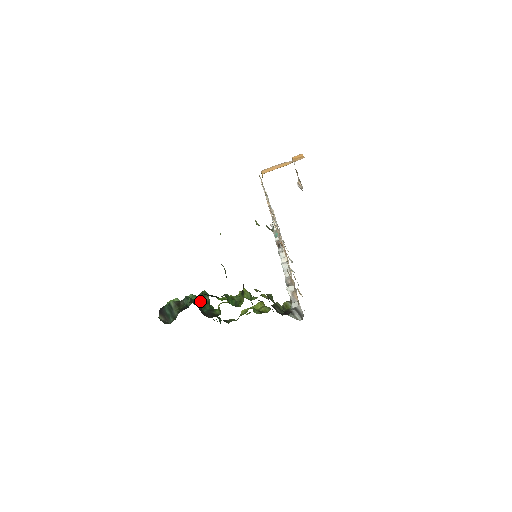
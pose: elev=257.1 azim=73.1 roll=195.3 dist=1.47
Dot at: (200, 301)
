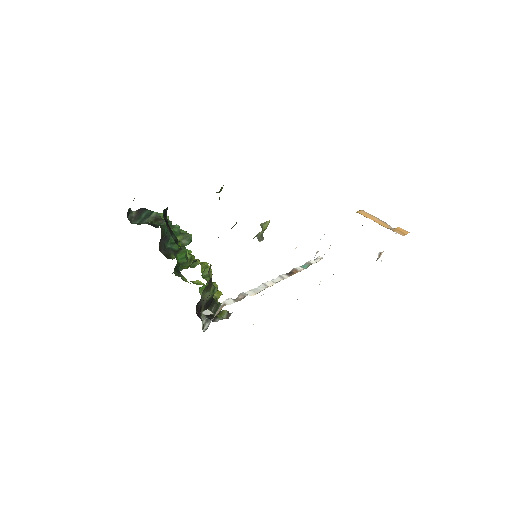
Dot at: (176, 236)
